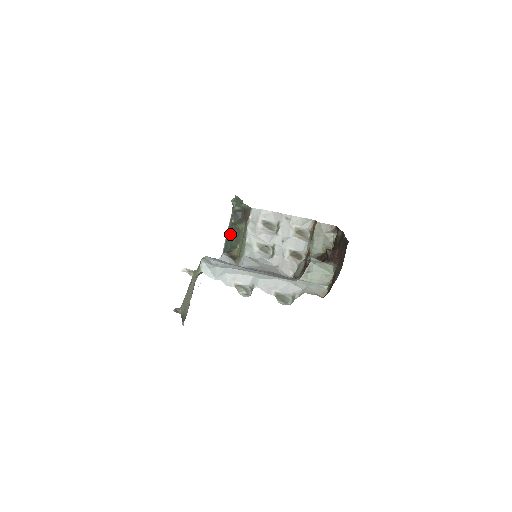
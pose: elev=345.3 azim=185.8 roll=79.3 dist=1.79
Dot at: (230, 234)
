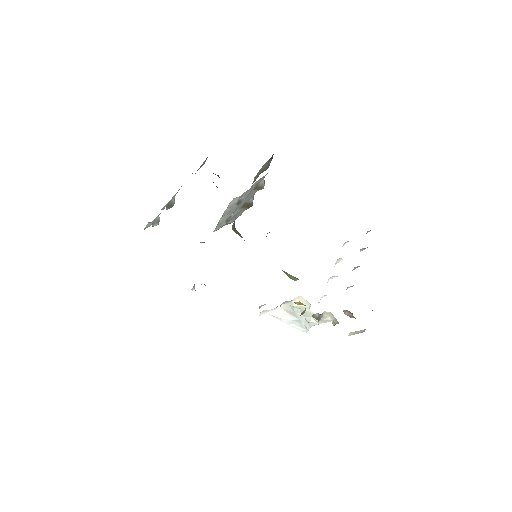
Dot at: occluded
